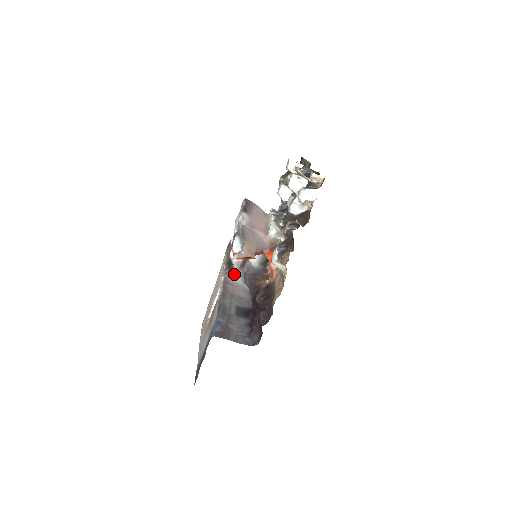
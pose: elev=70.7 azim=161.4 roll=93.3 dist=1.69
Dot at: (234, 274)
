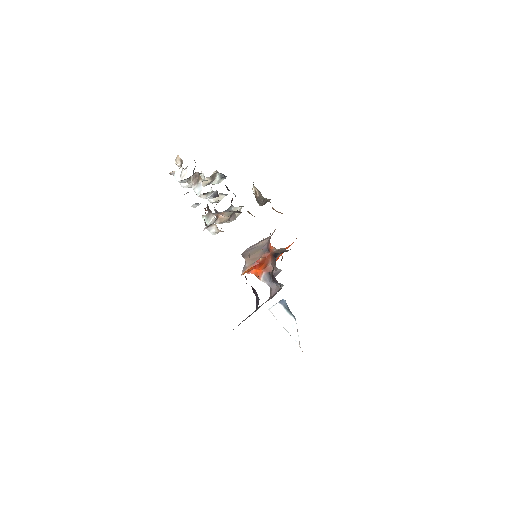
Dot at: (272, 290)
